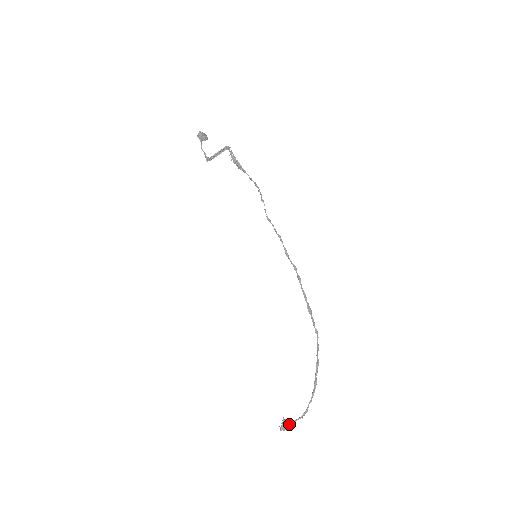
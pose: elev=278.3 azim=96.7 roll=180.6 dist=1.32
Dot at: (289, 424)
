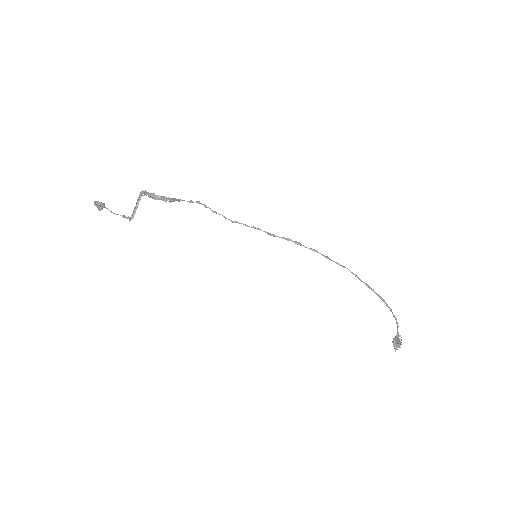
Dot at: (399, 339)
